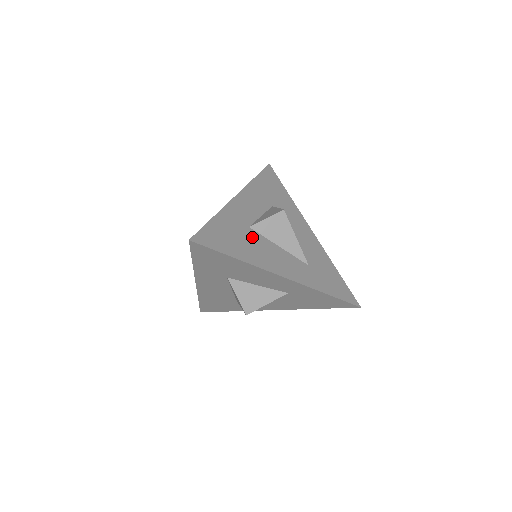
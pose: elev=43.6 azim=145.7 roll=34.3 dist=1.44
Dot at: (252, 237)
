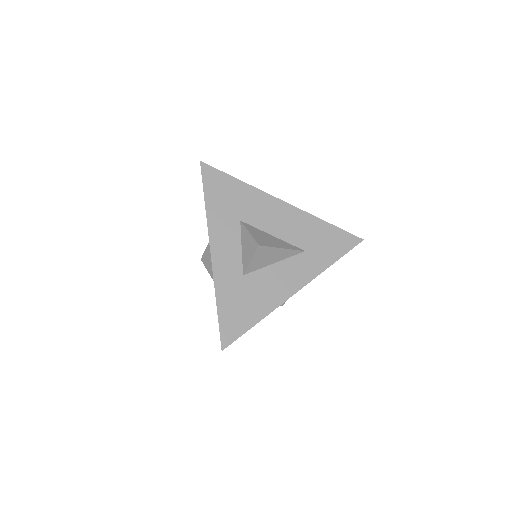
Dot at: (252, 283)
